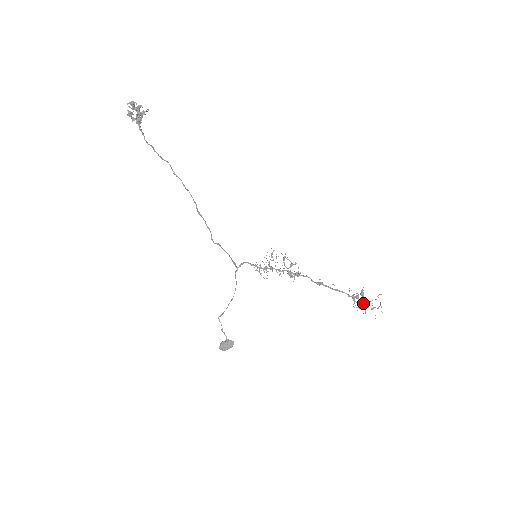
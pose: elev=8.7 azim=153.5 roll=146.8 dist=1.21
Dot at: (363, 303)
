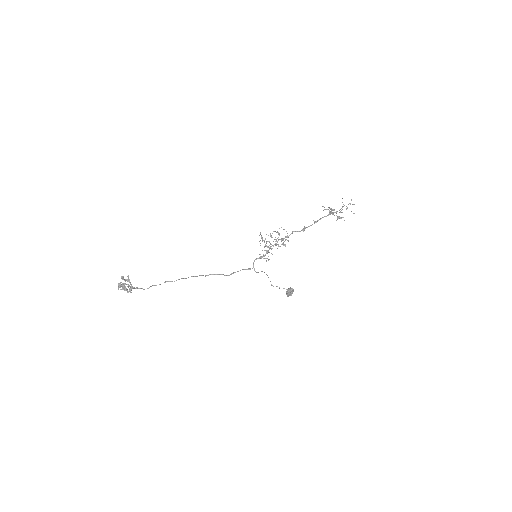
Dot at: occluded
